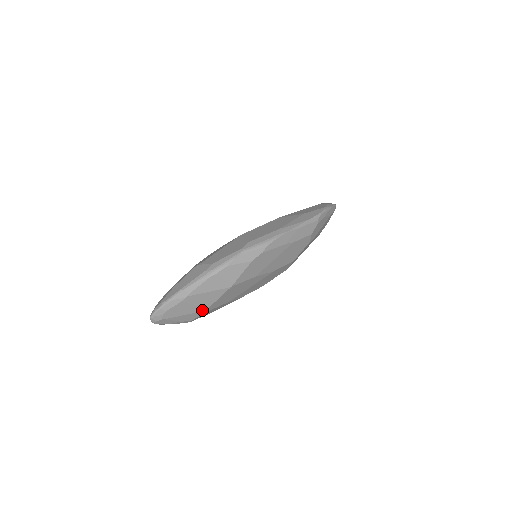
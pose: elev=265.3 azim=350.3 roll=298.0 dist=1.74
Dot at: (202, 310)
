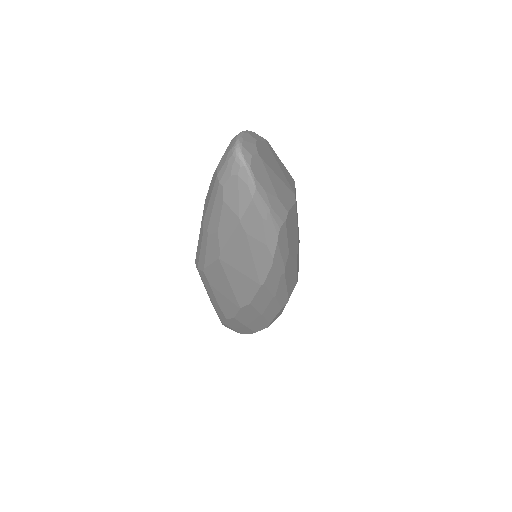
Dot at: (291, 190)
